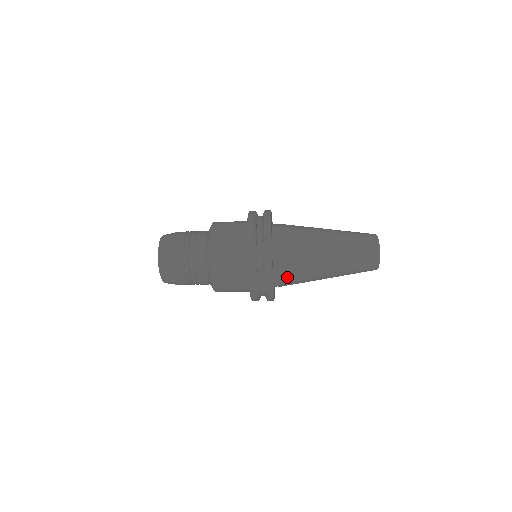
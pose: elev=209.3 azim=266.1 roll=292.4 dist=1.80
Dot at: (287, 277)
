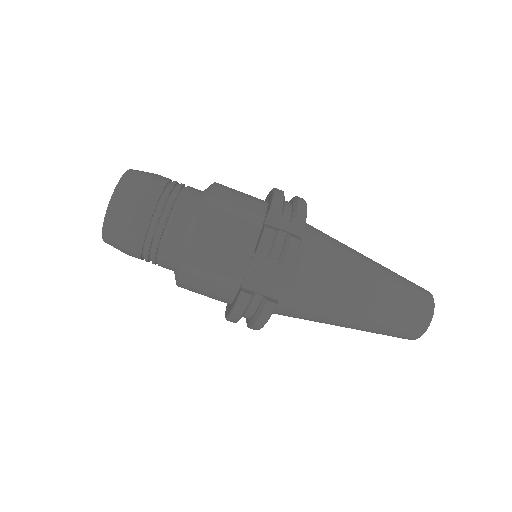
Dot at: (302, 291)
